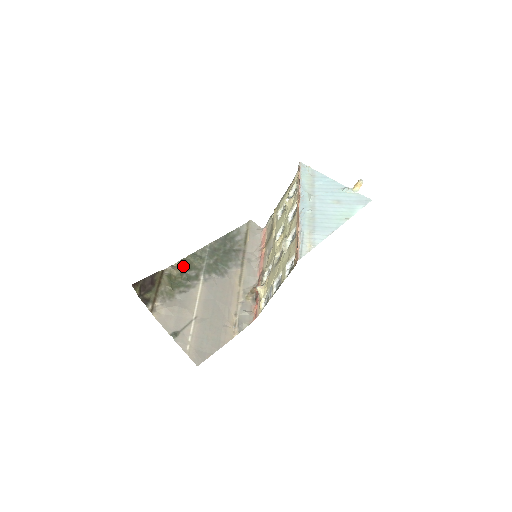
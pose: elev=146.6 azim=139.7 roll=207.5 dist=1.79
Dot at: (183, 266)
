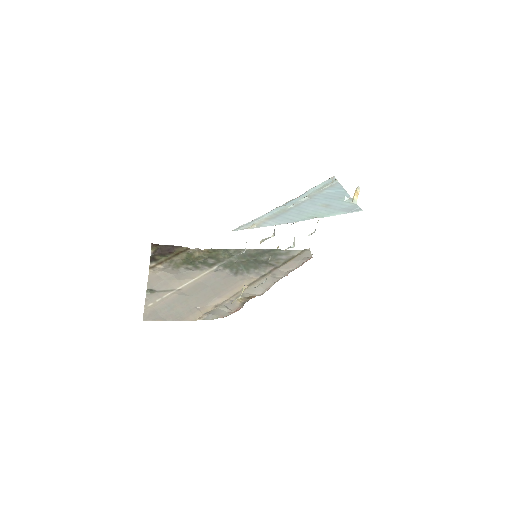
Dot at: (208, 253)
